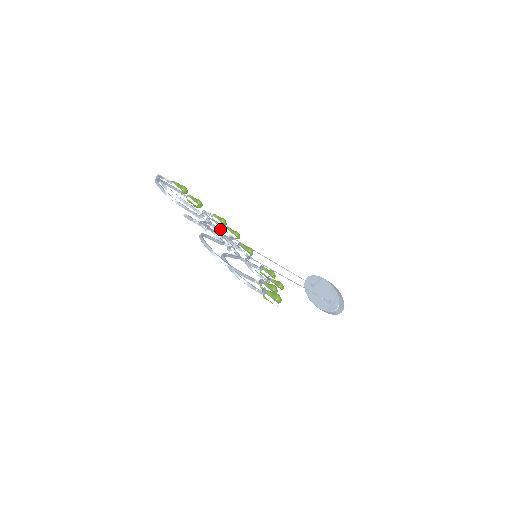
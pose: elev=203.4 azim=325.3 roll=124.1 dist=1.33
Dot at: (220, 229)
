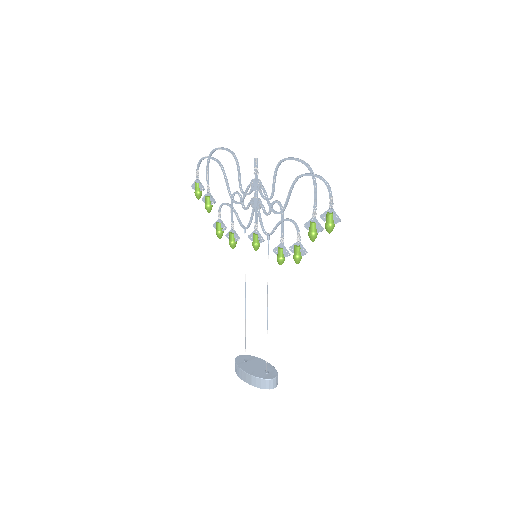
Dot at: (238, 218)
